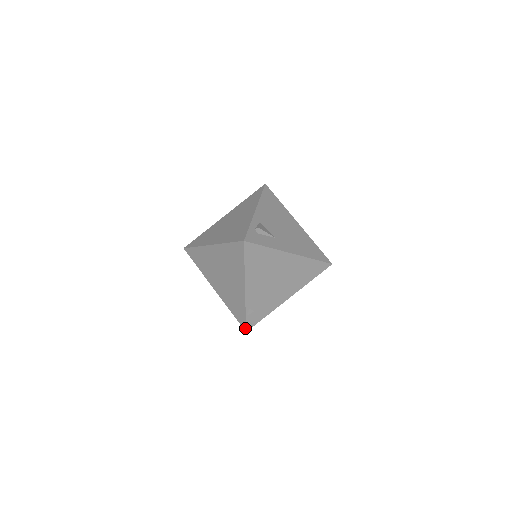
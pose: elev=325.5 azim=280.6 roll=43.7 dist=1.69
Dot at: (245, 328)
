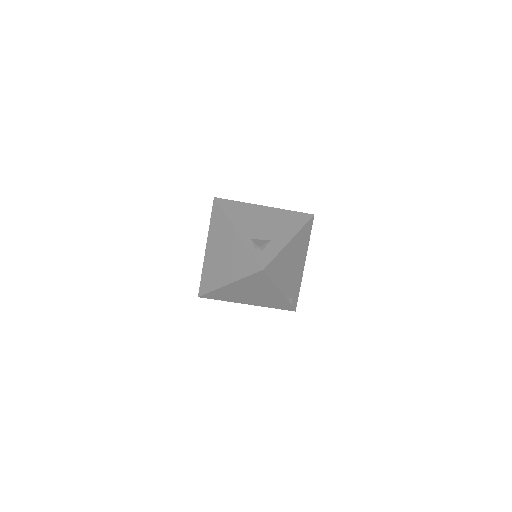
Dot at: (293, 310)
